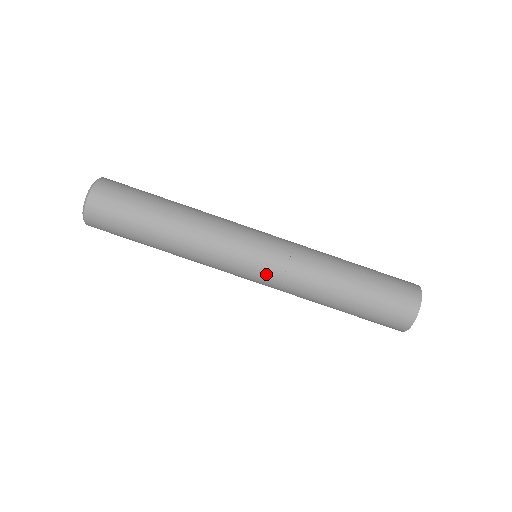
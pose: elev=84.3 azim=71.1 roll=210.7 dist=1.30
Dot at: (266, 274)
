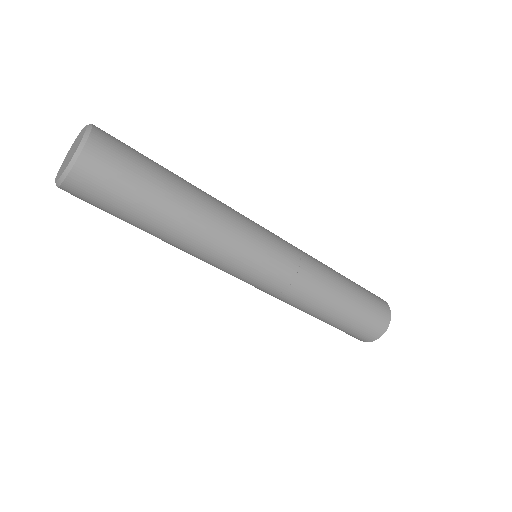
Dot at: (265, 287)
